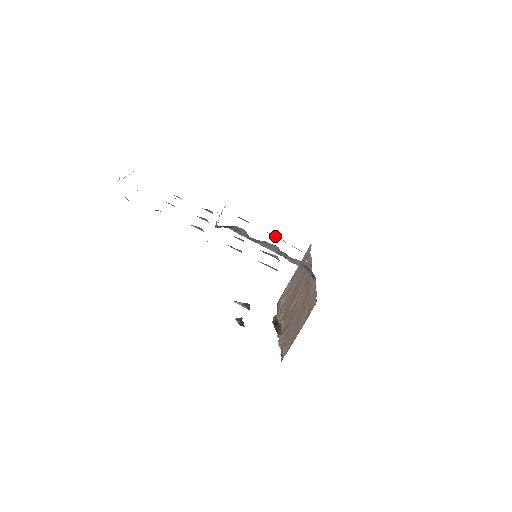
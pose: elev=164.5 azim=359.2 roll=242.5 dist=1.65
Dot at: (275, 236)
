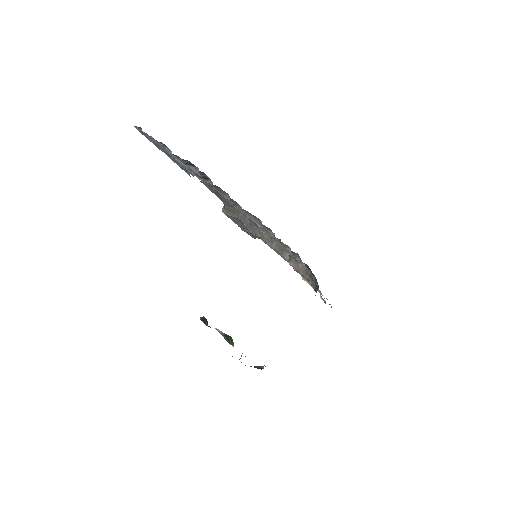
Dot at: occluded
